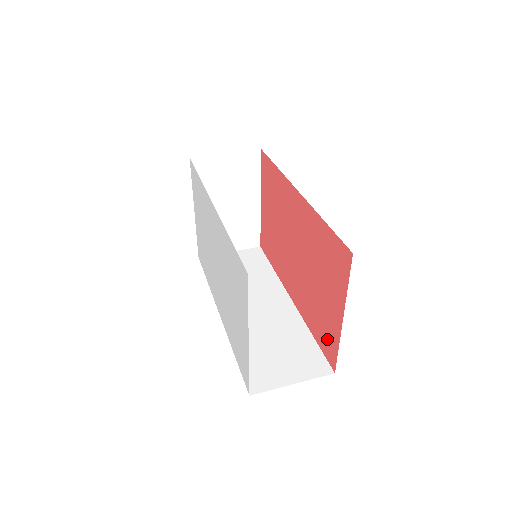
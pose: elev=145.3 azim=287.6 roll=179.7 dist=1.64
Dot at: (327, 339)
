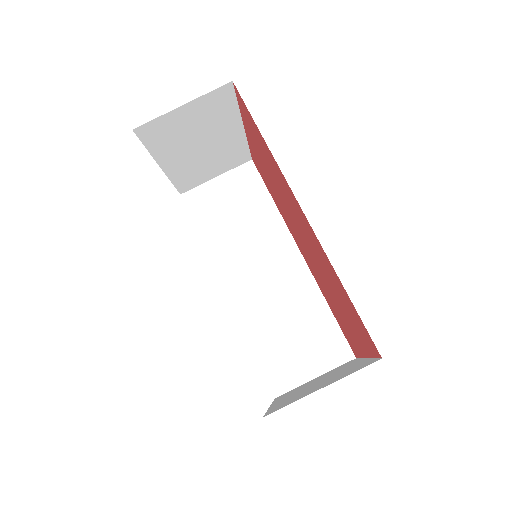
Dot at: (347, 336)
